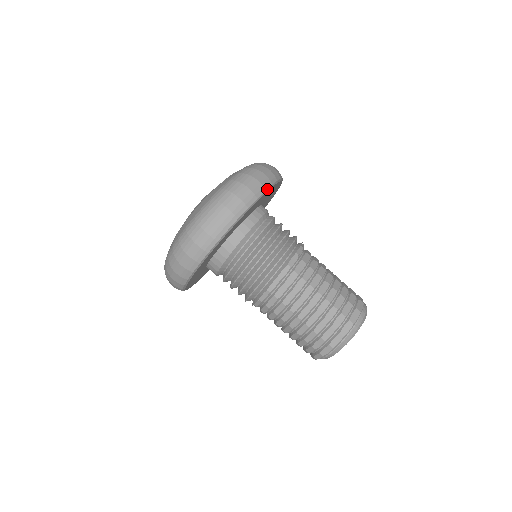
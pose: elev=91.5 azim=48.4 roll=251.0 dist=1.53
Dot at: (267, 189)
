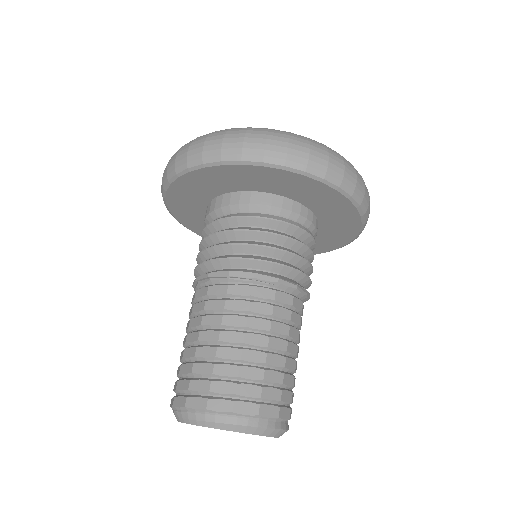
Dot at: (227, 161)
